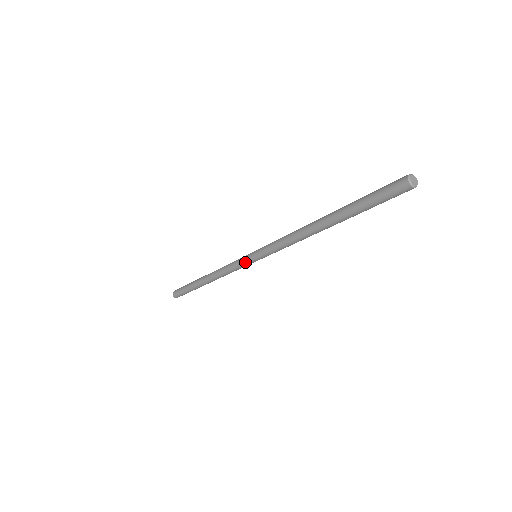
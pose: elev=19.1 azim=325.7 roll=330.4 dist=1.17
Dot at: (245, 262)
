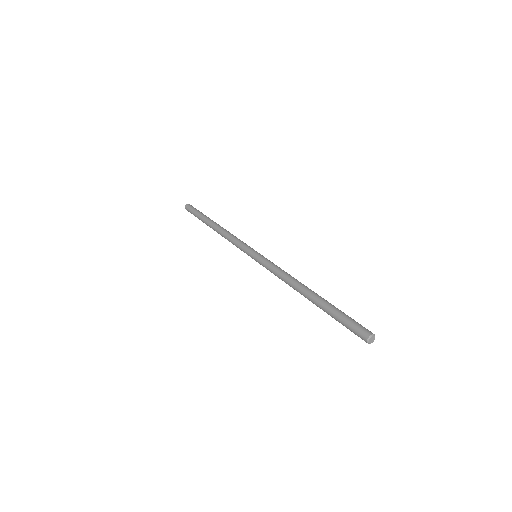
Dot at: occluded
